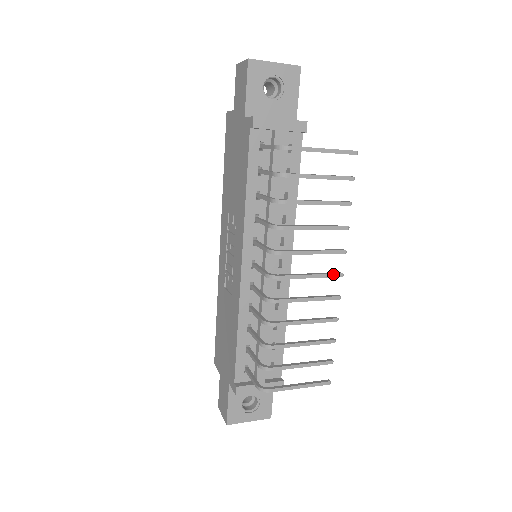
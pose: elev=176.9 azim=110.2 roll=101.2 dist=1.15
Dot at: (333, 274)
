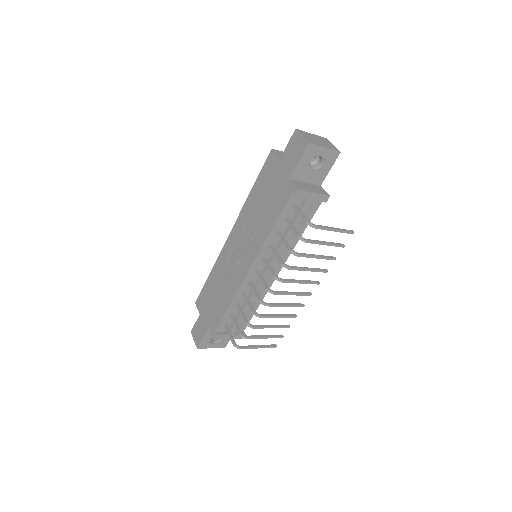
Dot at: (306, 294)
